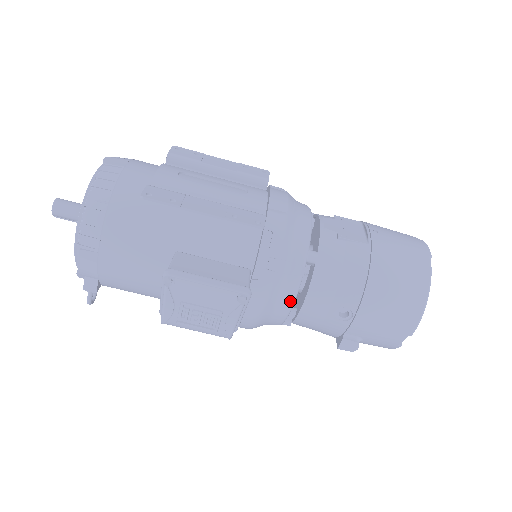
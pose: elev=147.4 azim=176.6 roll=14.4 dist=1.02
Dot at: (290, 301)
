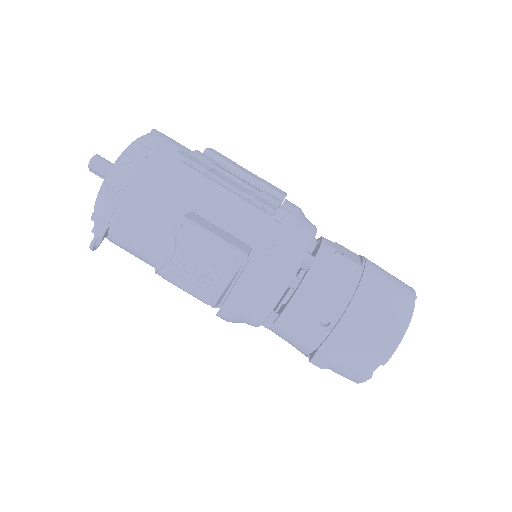
Dot at: (278, 293)
